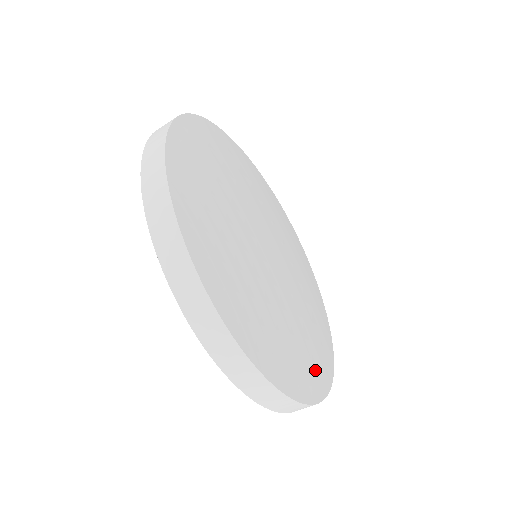
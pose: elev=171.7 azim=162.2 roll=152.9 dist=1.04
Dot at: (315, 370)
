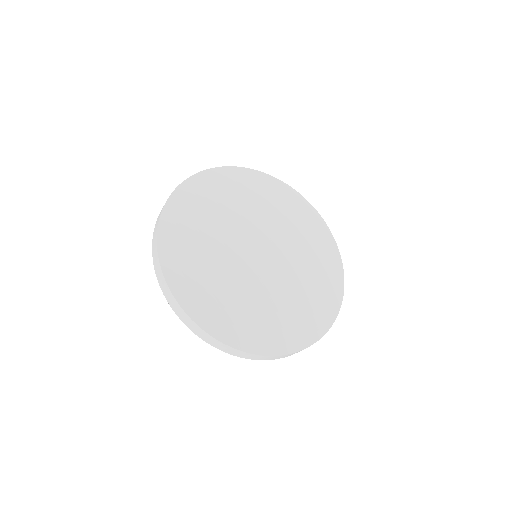
Dot at: (288, 333)
